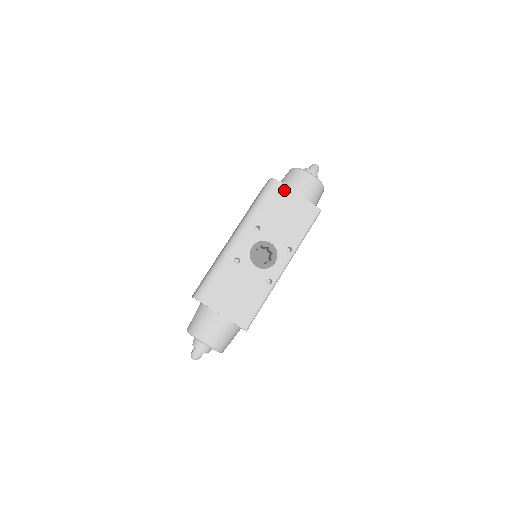
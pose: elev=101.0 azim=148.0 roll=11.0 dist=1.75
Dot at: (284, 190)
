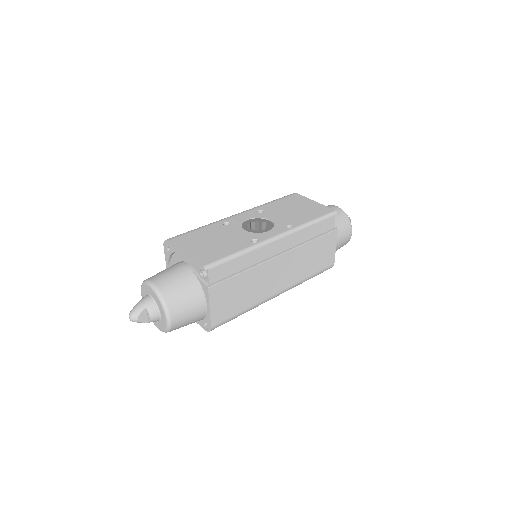
Dot at: (299, 197)
